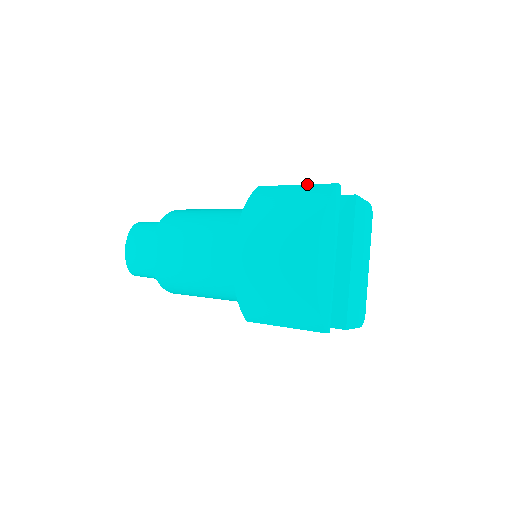
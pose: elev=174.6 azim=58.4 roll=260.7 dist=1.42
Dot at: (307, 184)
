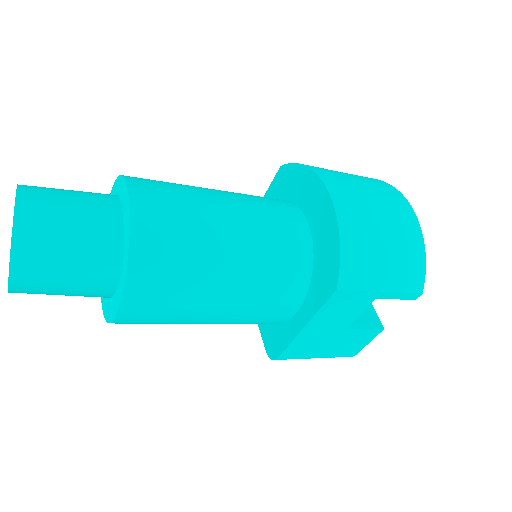
Dot at: occluded
